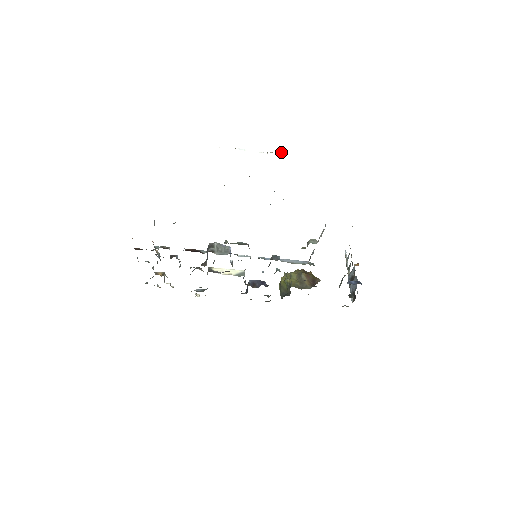
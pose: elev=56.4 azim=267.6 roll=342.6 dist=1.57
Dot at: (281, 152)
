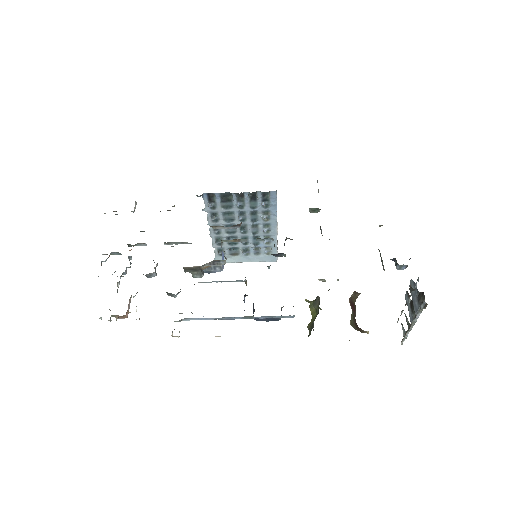
Dot at: occluded
